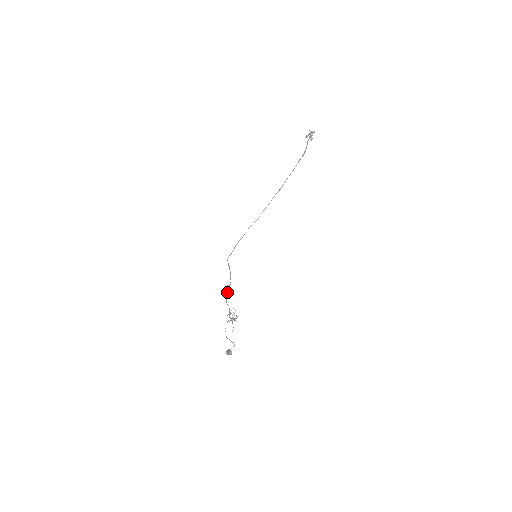
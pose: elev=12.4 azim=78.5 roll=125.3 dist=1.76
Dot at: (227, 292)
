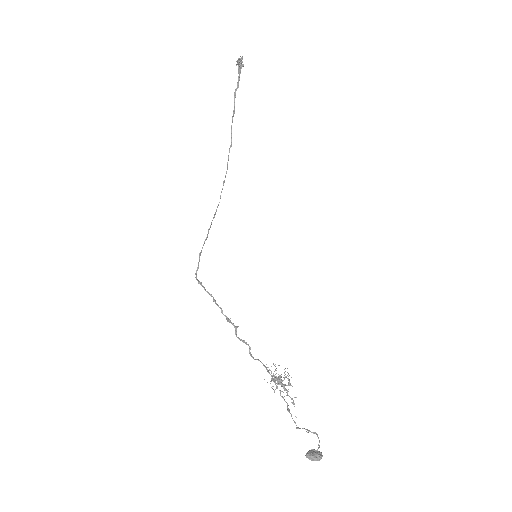
Dot at: occluded
